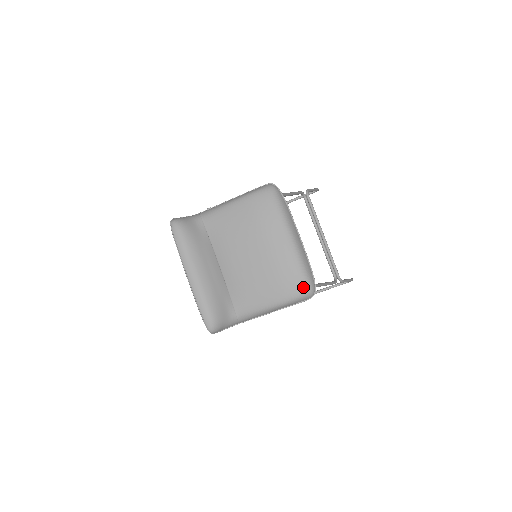
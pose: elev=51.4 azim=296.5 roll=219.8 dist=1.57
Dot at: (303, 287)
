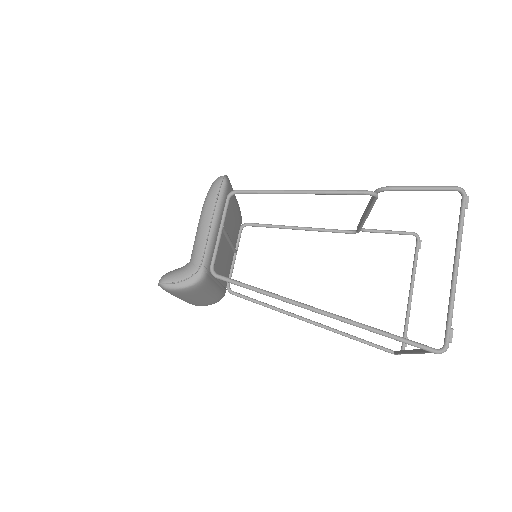
Dot at: occluded
